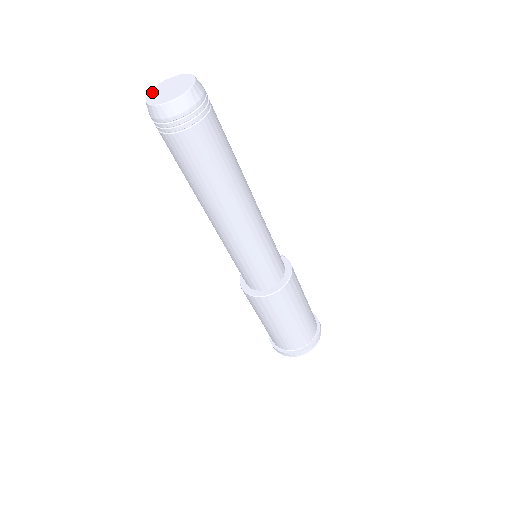
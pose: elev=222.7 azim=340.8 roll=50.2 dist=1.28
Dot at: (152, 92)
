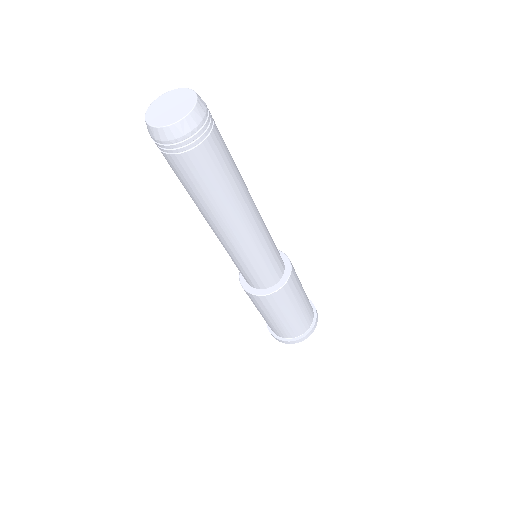
Dot at: (158, 100)
